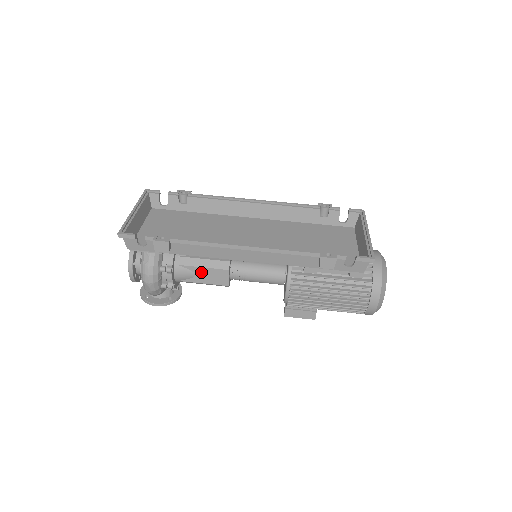
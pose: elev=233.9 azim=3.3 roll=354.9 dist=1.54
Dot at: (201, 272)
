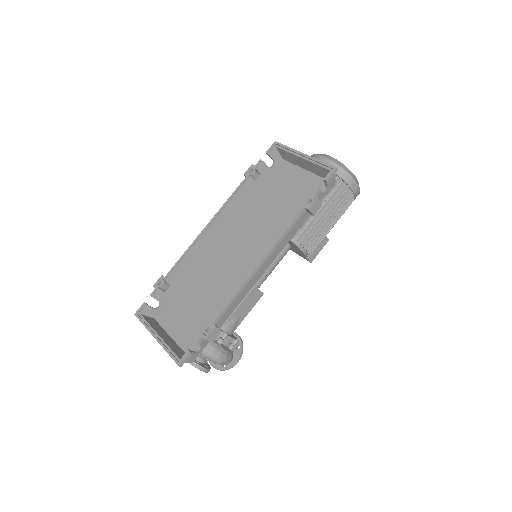
Dot at: (240, 310)
